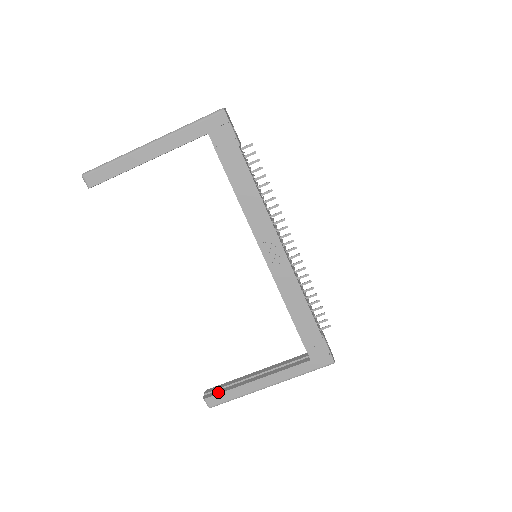
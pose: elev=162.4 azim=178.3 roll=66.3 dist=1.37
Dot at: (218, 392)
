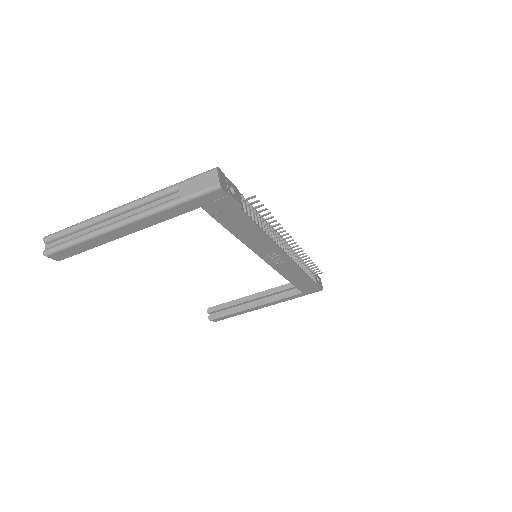
Dot at: (221, 315)
